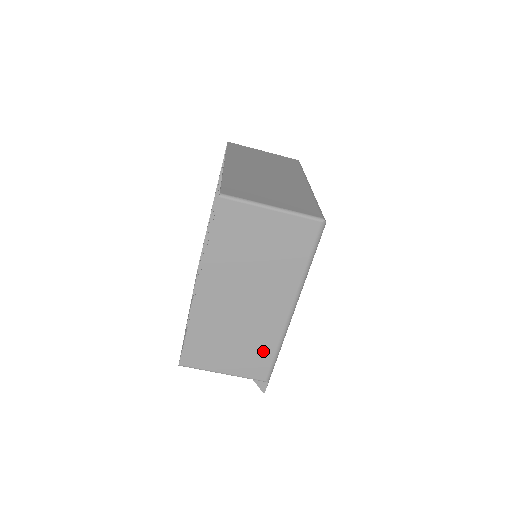
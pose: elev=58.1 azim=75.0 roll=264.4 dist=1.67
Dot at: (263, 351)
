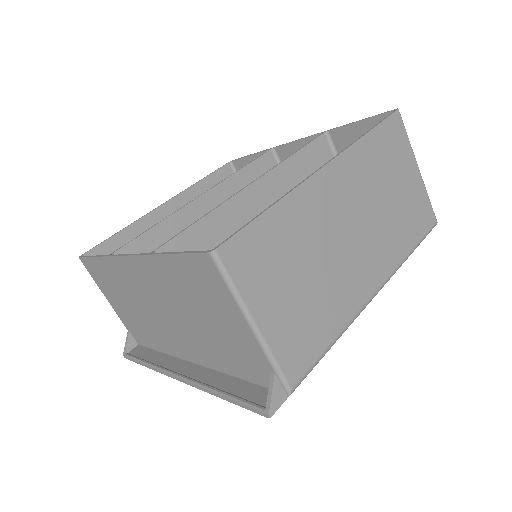
Dot at: (321, 328)
